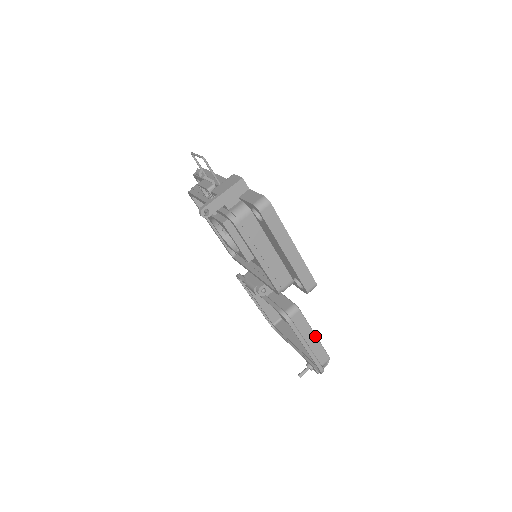
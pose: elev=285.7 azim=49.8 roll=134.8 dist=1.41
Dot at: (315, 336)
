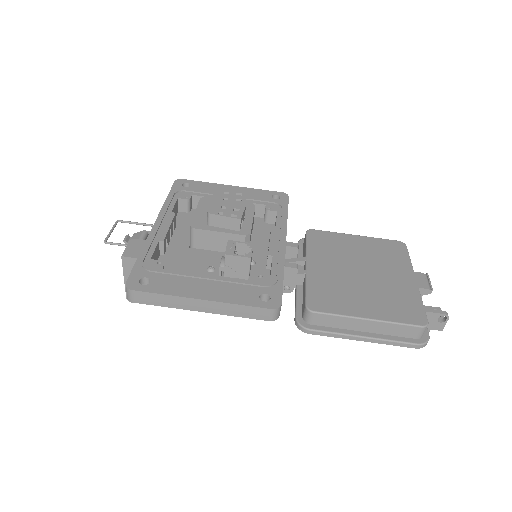
Dot at: (368, 320)
